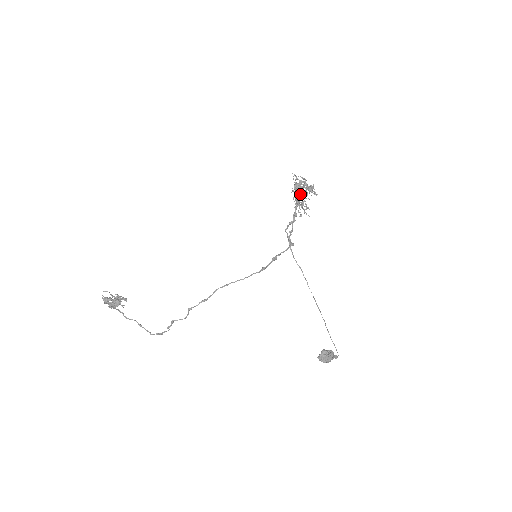
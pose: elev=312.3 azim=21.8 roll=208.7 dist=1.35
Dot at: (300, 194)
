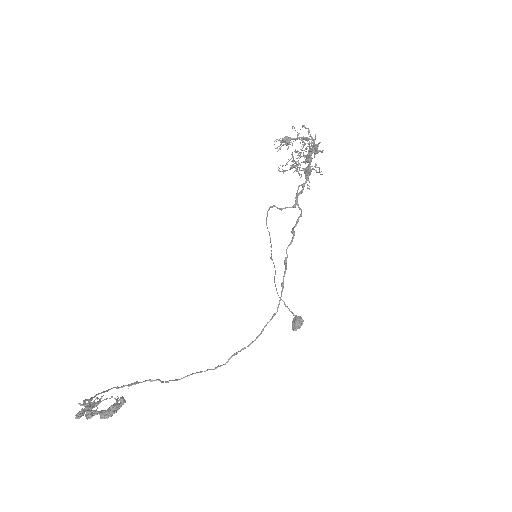
Dot at: (285, 139)
